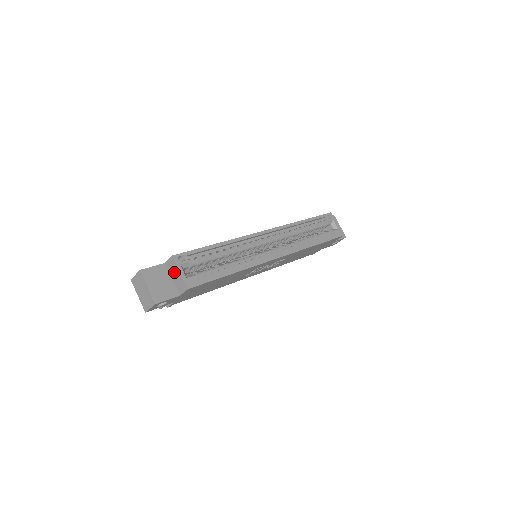
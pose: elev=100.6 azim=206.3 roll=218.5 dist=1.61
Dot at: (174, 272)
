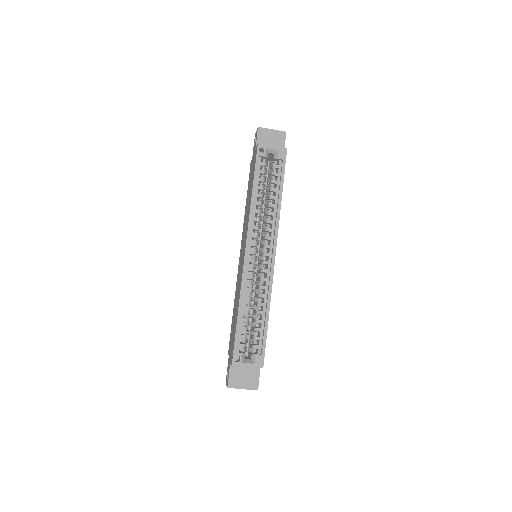
Dot at: occluded
